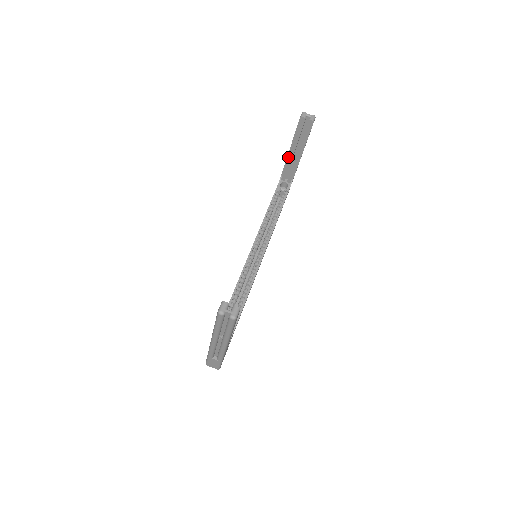
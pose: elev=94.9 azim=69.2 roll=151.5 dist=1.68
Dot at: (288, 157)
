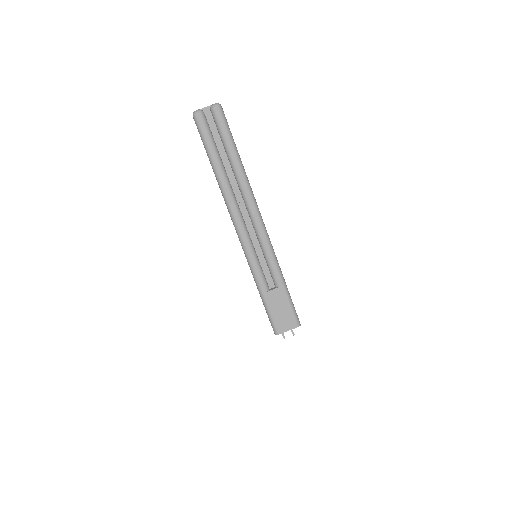
Dot at: occluded
